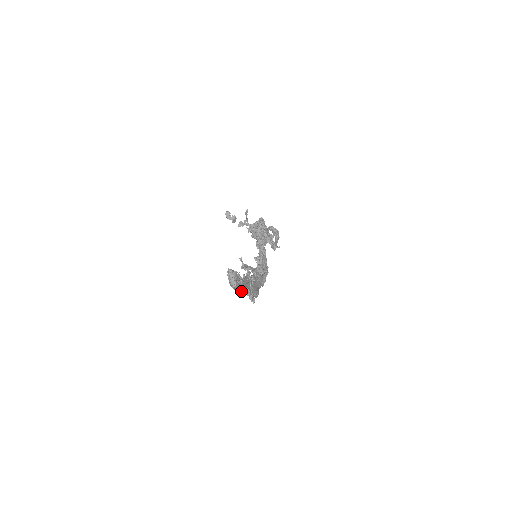
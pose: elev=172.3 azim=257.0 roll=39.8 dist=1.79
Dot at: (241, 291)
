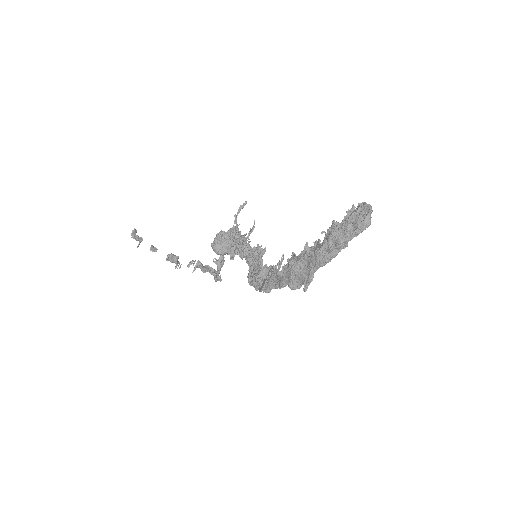
Dot at: (339, 249)
